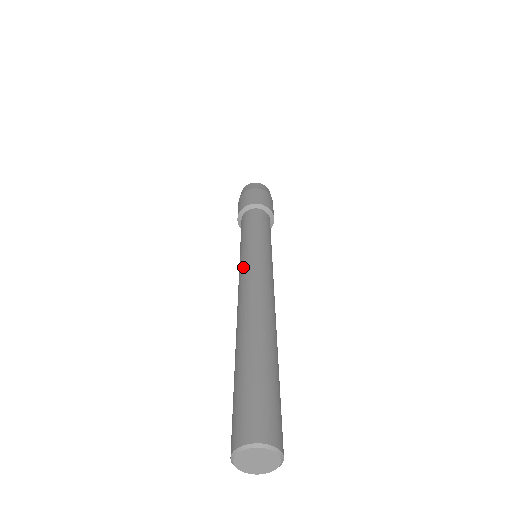
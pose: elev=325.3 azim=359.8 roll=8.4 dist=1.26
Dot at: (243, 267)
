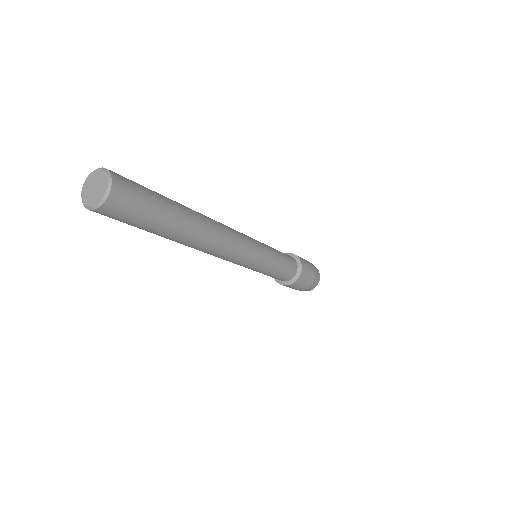
Dot at: occluded
